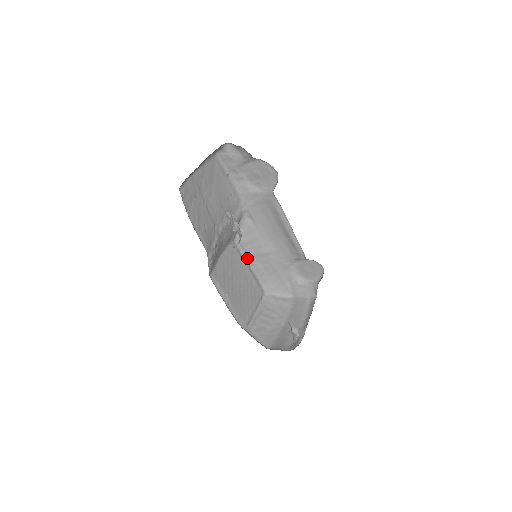
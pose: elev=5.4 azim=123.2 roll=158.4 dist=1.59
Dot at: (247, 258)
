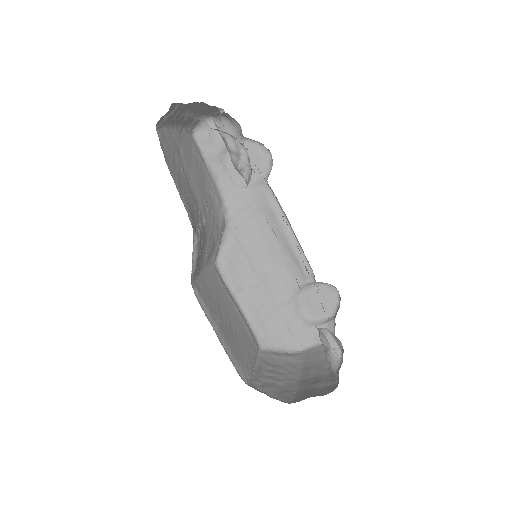
Dot at: (233, 293)
